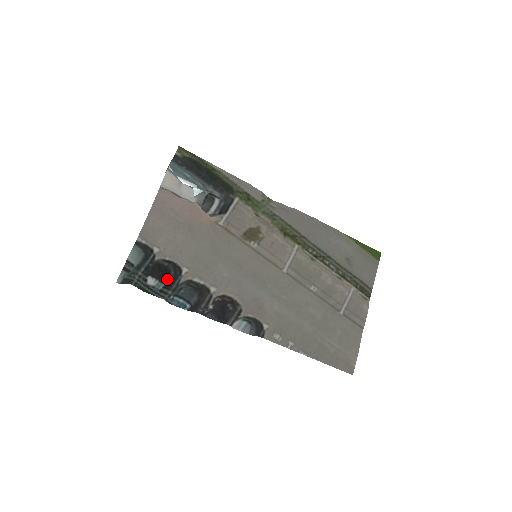
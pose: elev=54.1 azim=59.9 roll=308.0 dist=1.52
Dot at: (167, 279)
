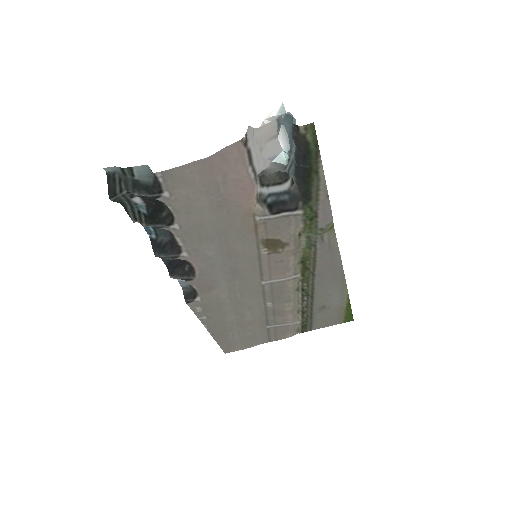
Dot at: (153, 214)
